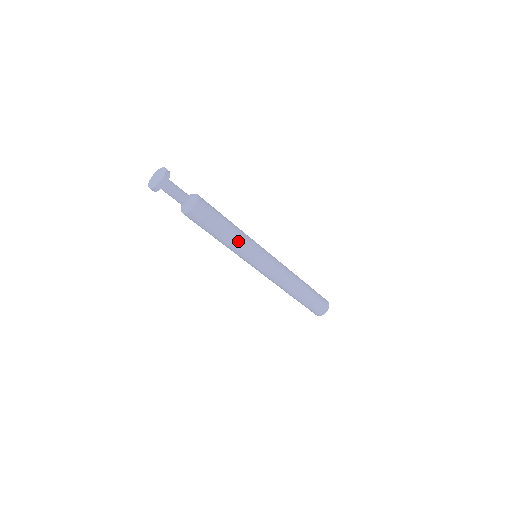
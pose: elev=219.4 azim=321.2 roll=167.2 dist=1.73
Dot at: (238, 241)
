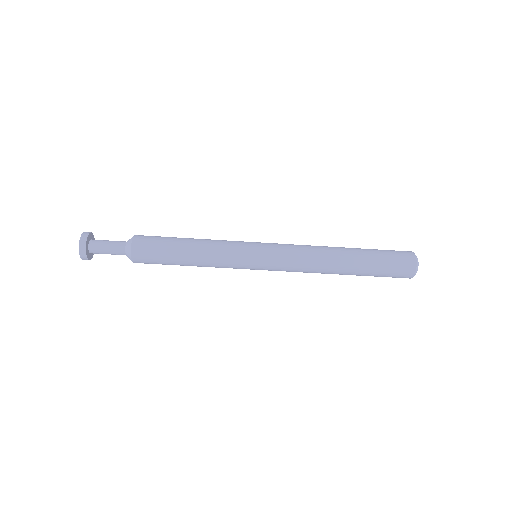
Dot at: (210, 248)
